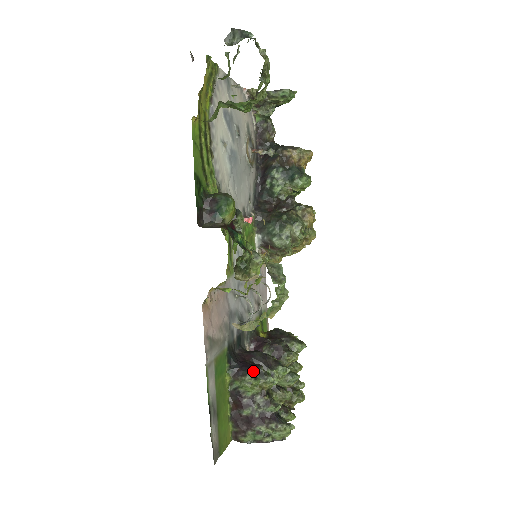
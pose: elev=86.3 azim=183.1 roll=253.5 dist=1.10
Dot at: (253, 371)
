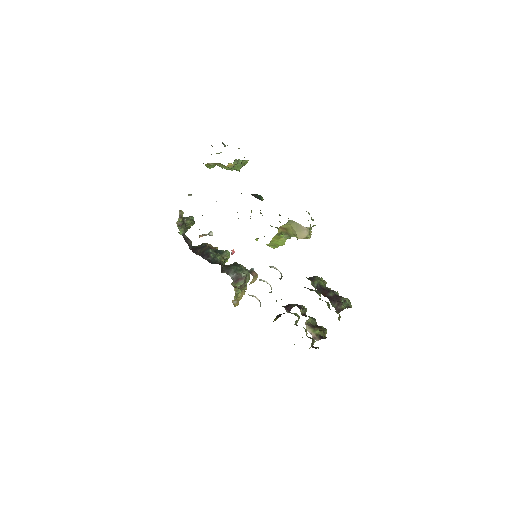
Dot at: (315, 276)
